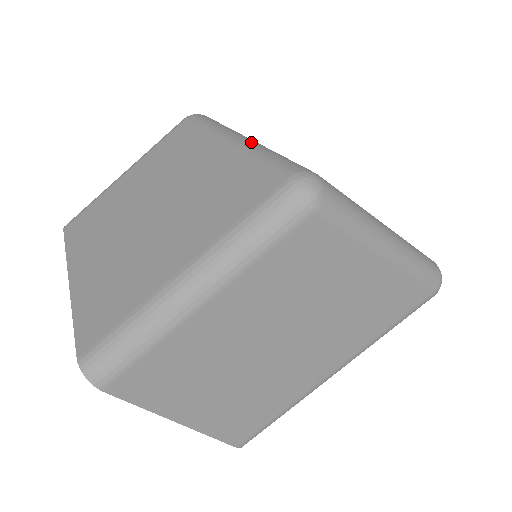
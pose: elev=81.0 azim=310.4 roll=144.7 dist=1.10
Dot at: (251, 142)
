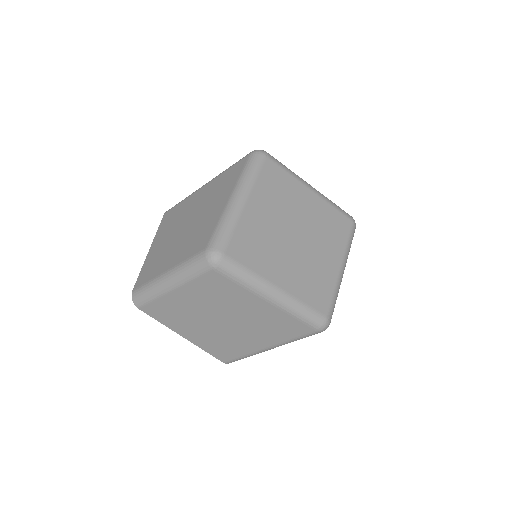
Dot at: (284, 300)
